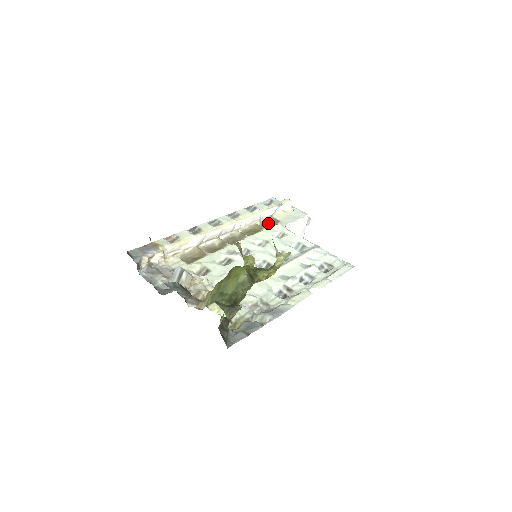
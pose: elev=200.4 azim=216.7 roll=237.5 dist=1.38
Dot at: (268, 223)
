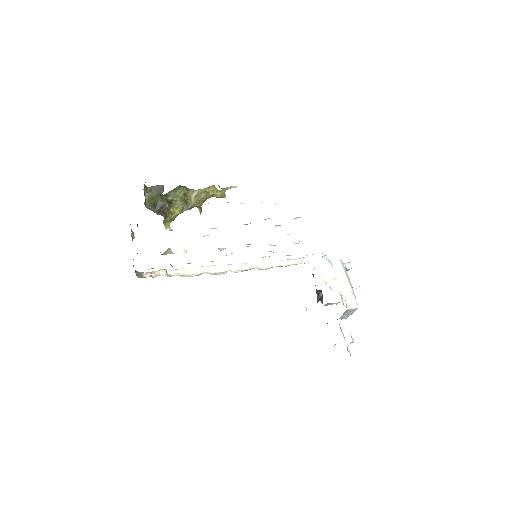
Dot at: occluded
